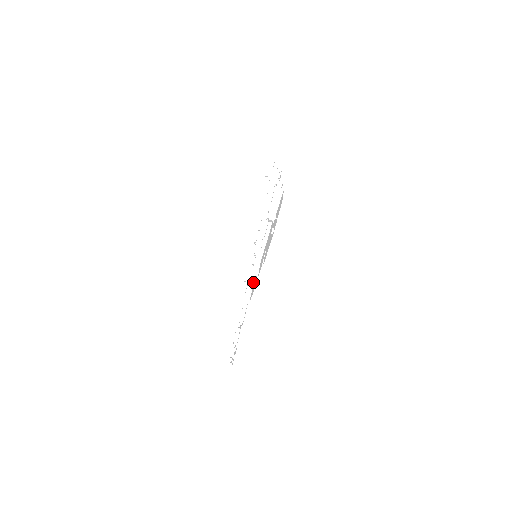
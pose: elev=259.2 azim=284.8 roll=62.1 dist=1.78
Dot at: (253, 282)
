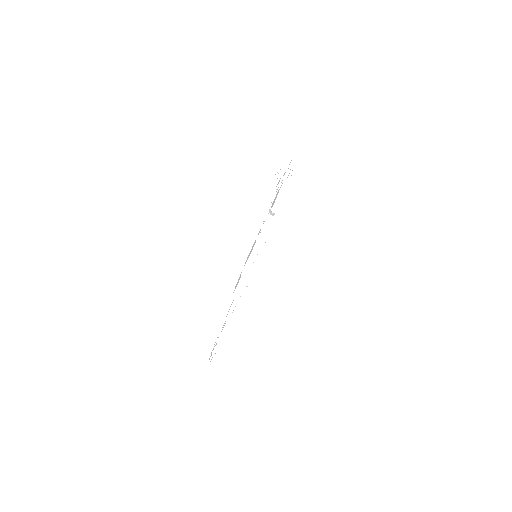
Dot at: (244, 274)
